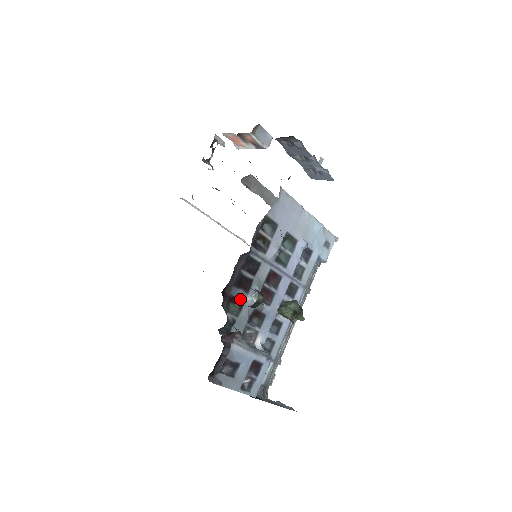
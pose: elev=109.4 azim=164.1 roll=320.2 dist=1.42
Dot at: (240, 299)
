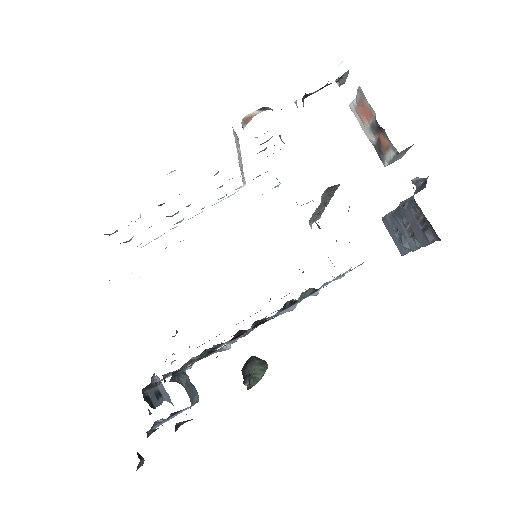
Dot at: occluded
